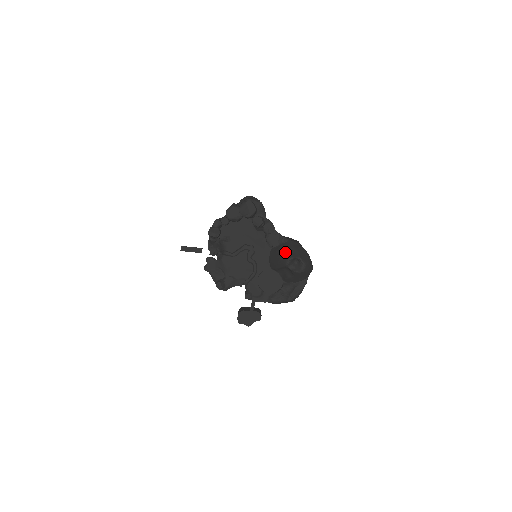
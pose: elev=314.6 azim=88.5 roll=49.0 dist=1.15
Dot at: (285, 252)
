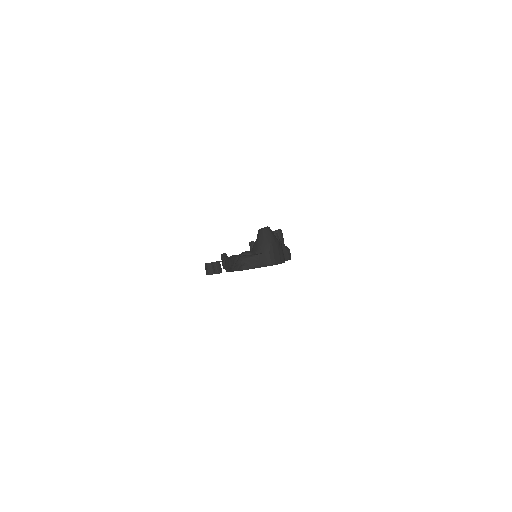
Dot at: occluded
